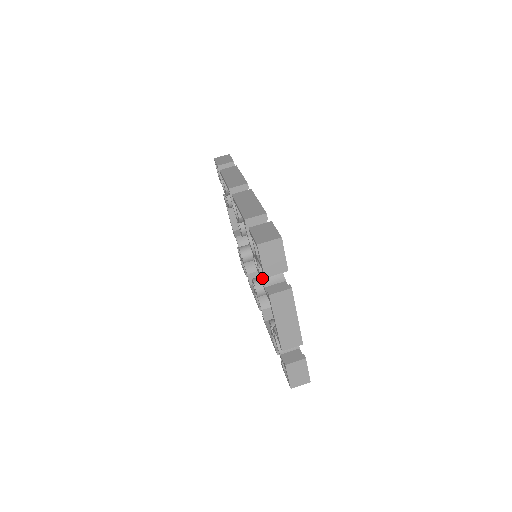
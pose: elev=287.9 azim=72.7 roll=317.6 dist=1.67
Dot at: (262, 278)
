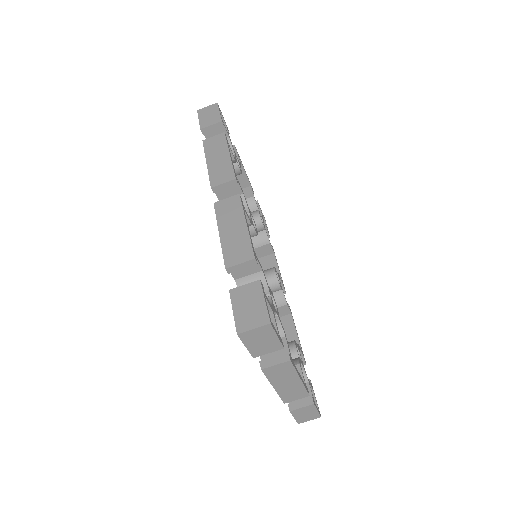
Dot at: occluded
